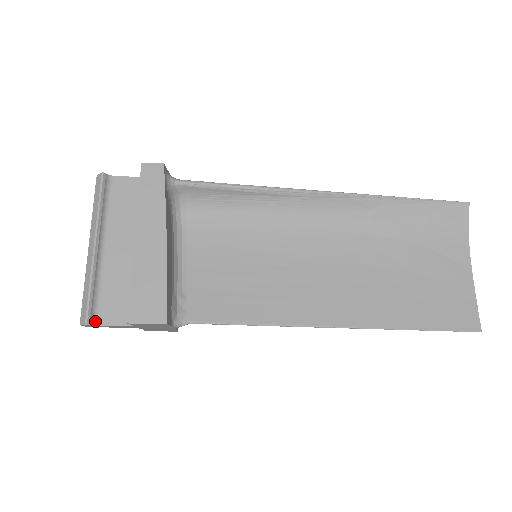
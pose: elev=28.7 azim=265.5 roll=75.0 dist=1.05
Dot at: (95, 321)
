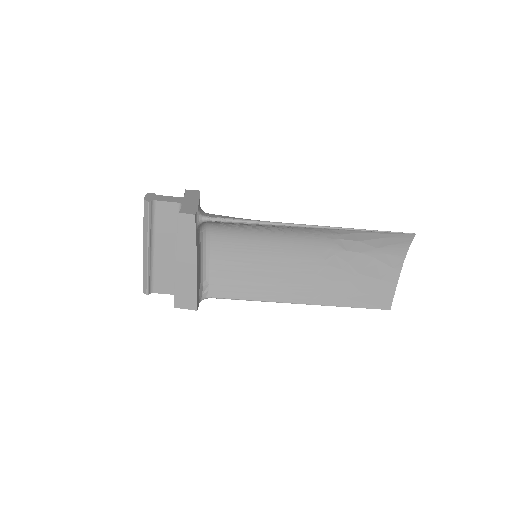
Dot at: (152, 291)
